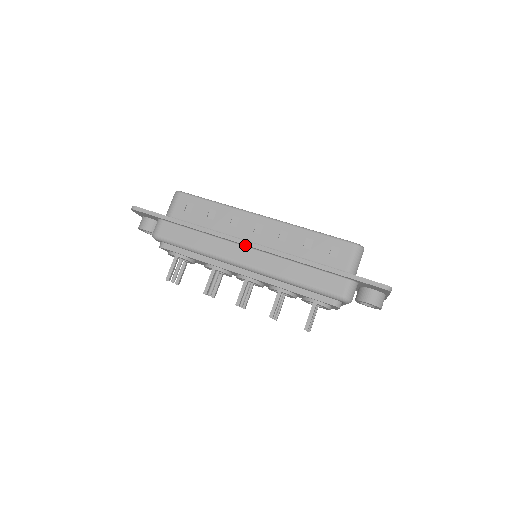
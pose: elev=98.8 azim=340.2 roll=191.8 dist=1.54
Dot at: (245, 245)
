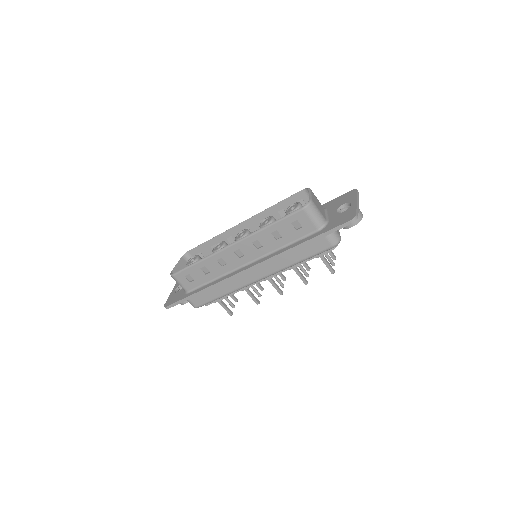
Dot at: (245, 272)
